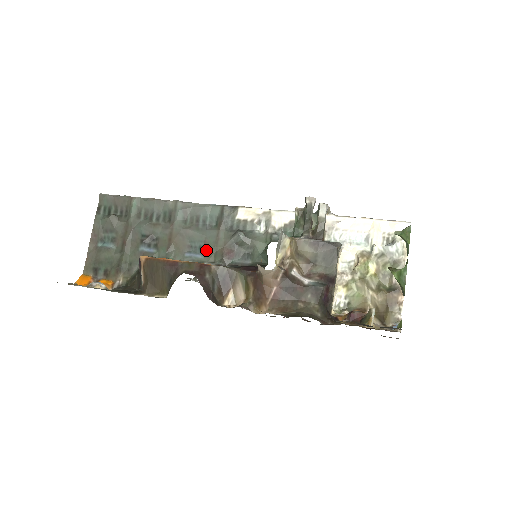
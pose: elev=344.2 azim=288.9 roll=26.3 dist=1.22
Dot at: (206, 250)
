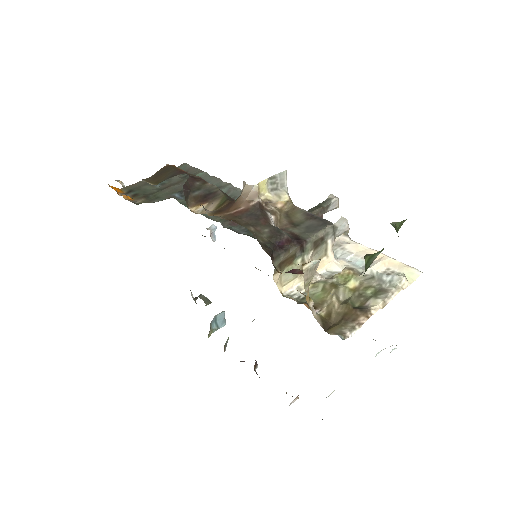
Dot at: occluded
